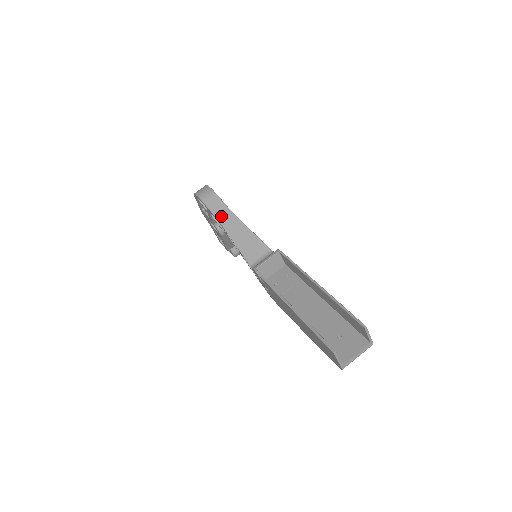
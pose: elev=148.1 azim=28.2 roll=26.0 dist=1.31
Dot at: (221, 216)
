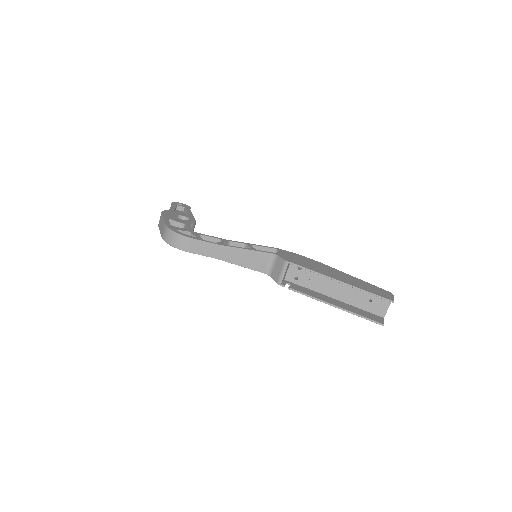
Dot at: (214, 254)
